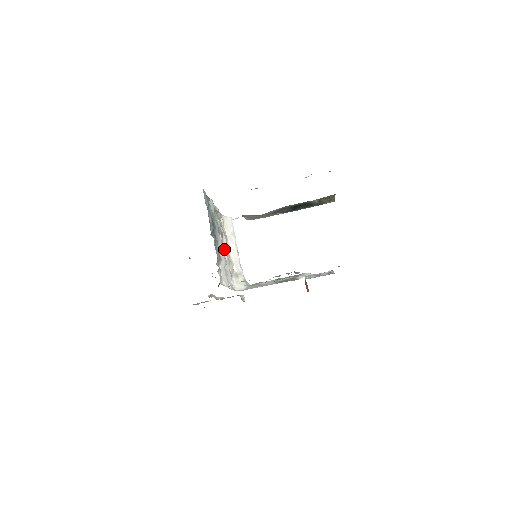
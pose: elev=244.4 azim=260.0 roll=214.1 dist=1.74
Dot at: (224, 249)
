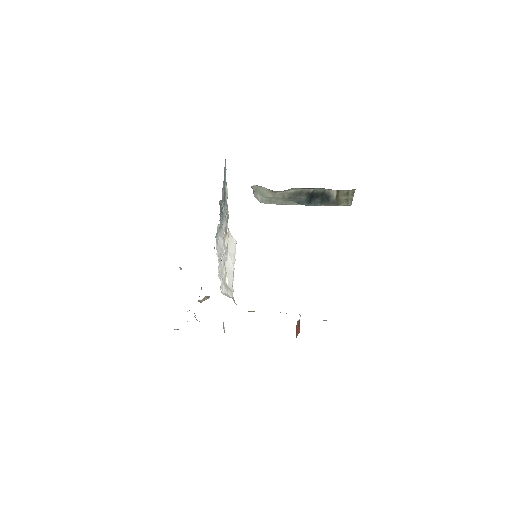
Dot at: (224, 245)
